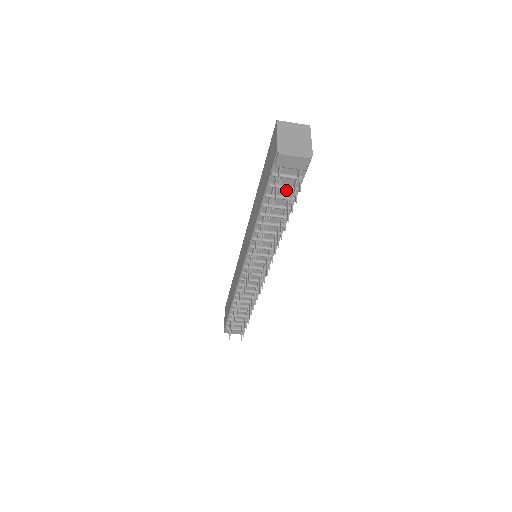
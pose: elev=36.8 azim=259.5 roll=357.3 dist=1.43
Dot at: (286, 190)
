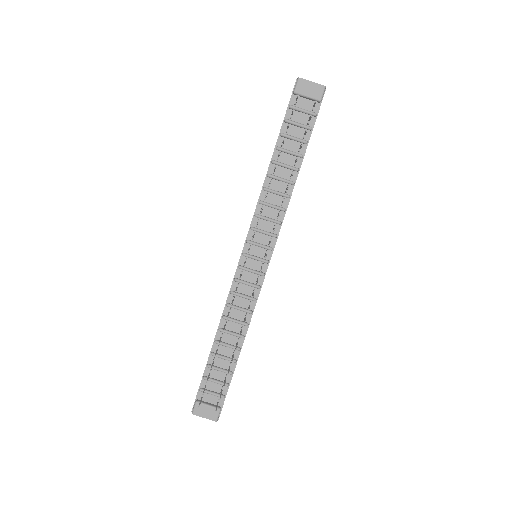
Dot at: (300, 131)
